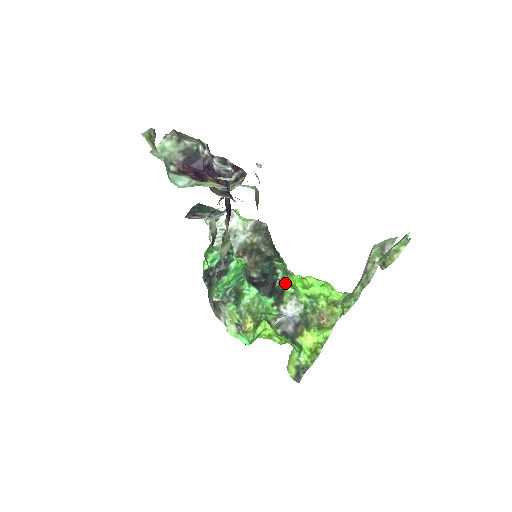
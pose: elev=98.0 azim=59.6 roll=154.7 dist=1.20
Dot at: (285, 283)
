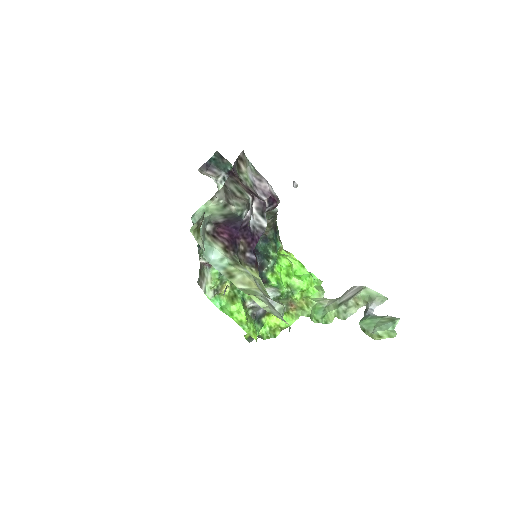
Dot at: (272, 271)
